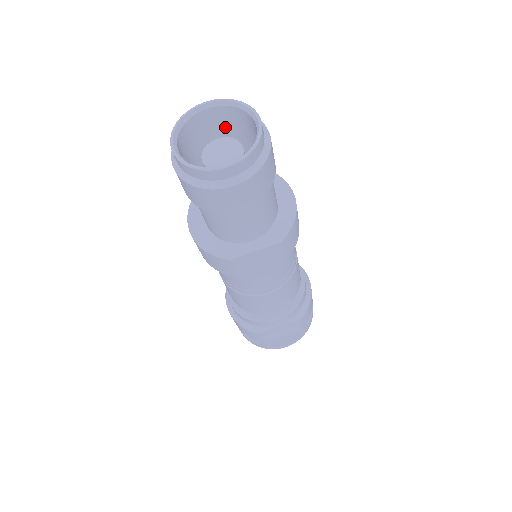
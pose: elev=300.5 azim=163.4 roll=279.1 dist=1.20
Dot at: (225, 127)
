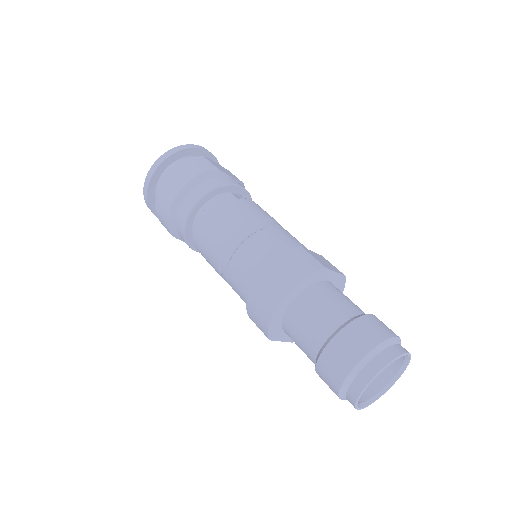
Dot at: occluded
